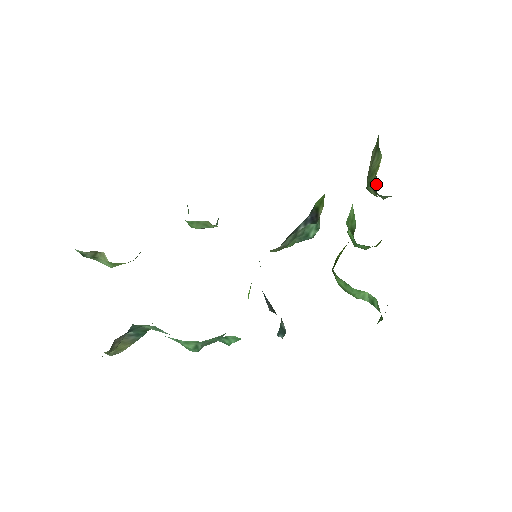
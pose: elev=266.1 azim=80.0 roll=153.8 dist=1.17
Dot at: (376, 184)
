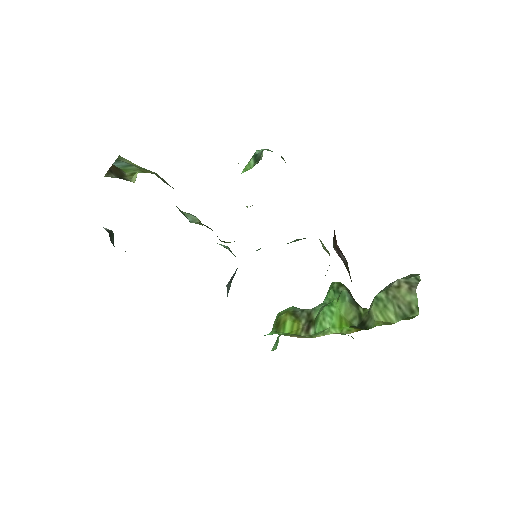
Dot at: (367, 323)
